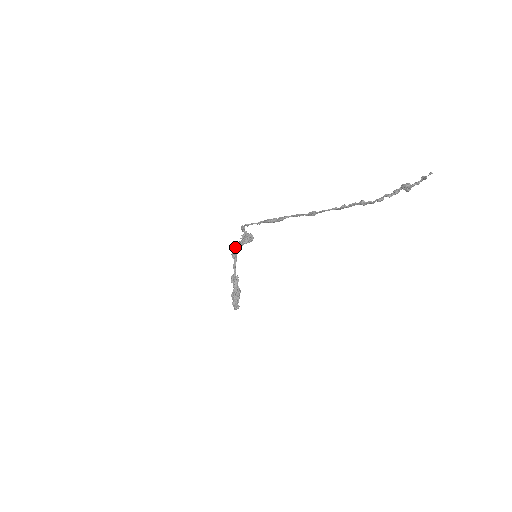
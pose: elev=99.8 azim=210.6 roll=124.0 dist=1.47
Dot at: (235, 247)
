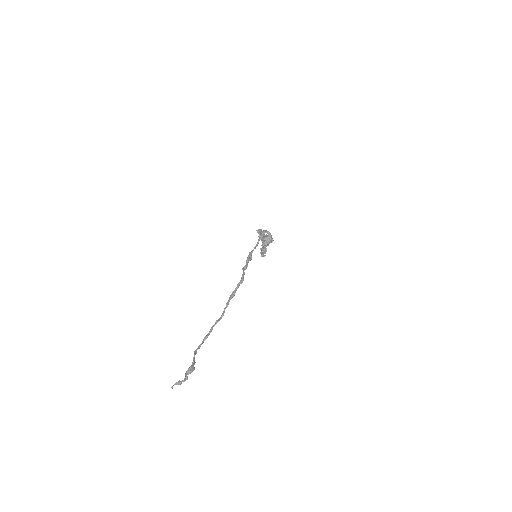
Dot at: (259, 234)
